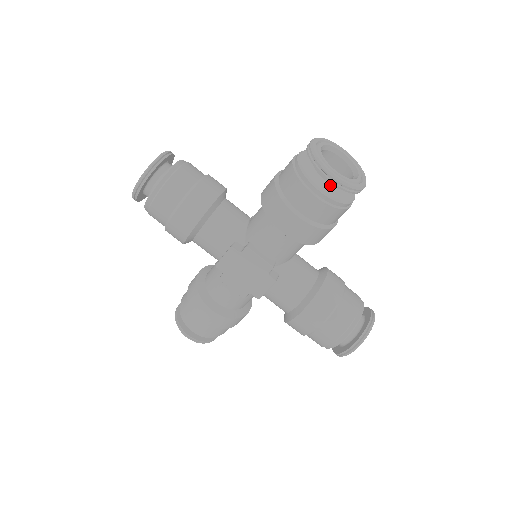
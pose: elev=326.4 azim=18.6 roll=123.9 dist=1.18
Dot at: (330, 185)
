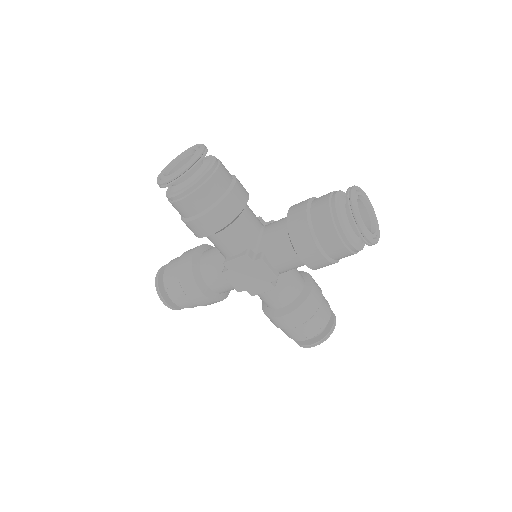
Dot at: (356, 235)
